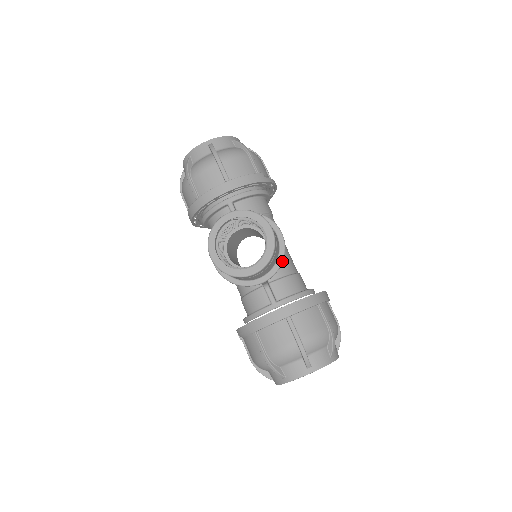
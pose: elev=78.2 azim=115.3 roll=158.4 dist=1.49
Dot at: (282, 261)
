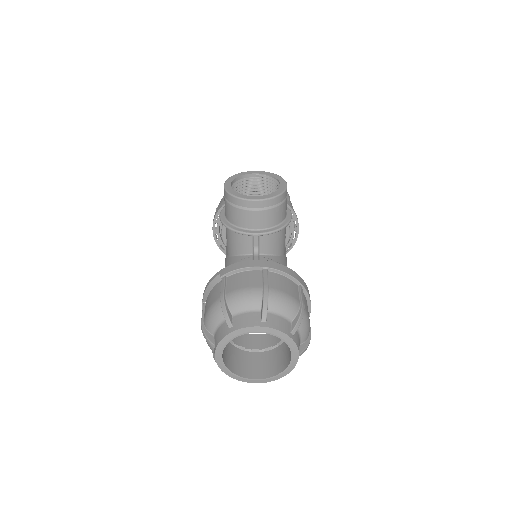
Dot at: (282, 227)
